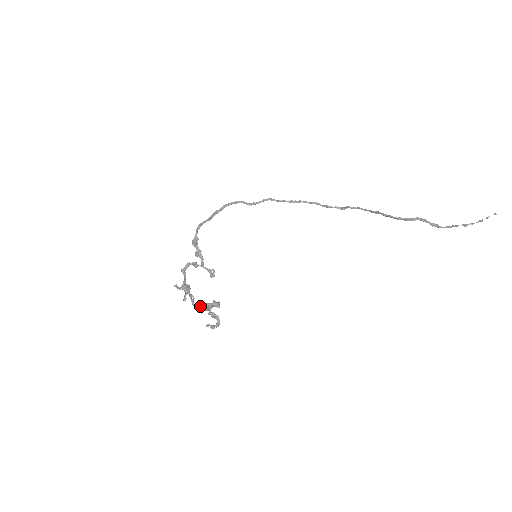
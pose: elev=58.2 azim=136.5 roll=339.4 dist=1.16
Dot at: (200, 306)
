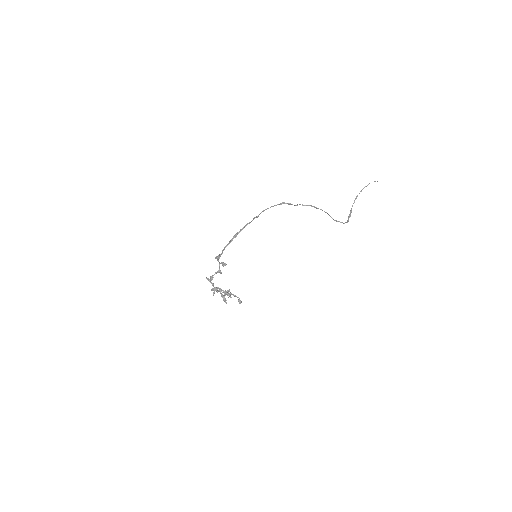
Dot at: (224, 295)
